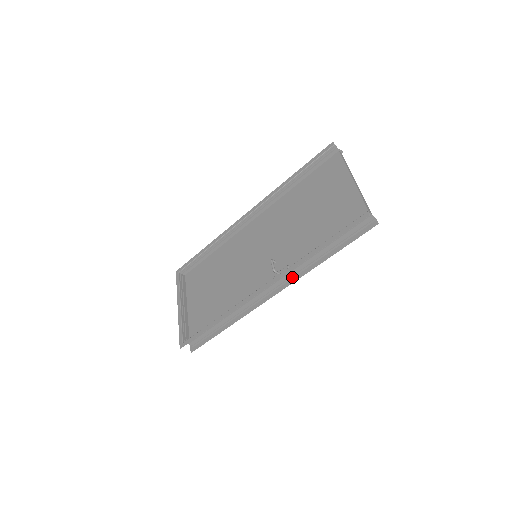
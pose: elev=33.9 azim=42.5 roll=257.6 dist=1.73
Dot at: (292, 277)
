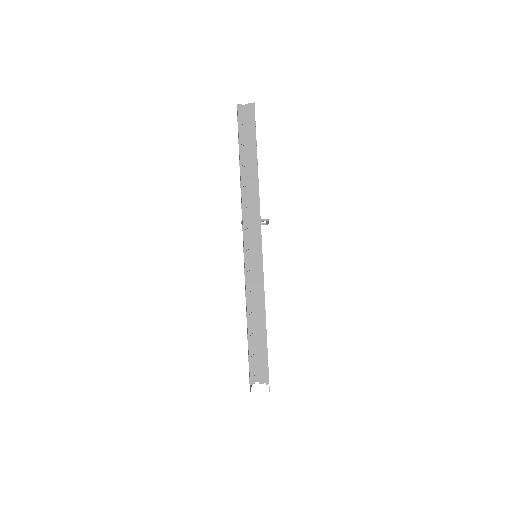
Dot at: (258, 208)
